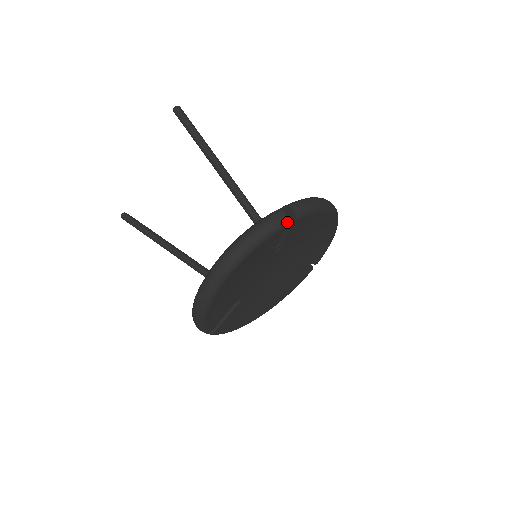
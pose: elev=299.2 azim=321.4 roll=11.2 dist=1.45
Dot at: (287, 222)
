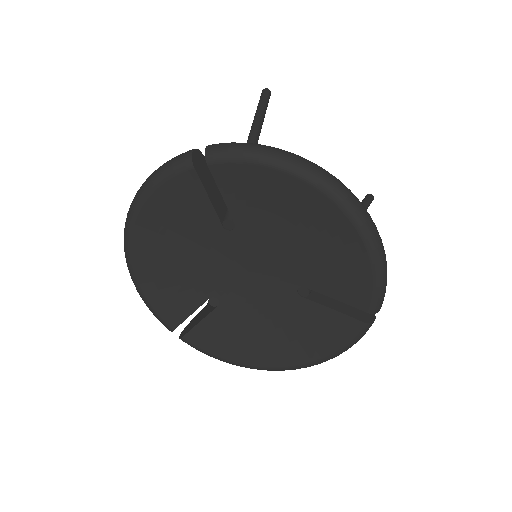
Dot at: (190, 162)
